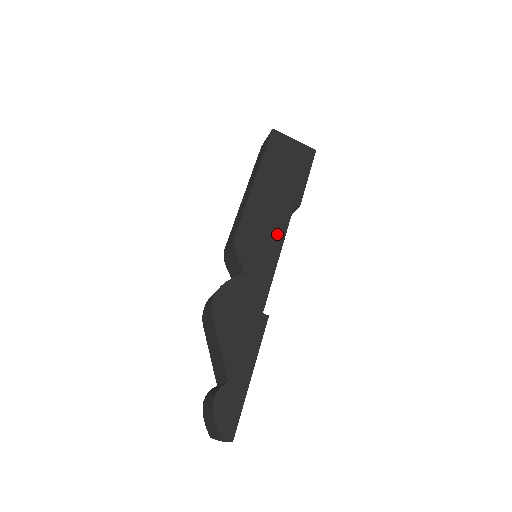
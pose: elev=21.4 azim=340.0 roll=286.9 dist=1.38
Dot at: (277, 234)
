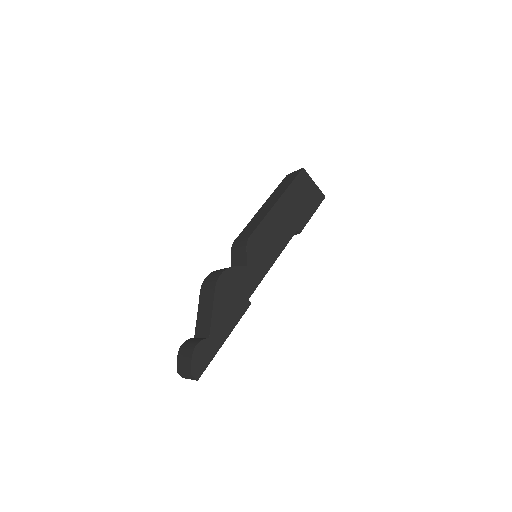
Dot at: (278, 247)
